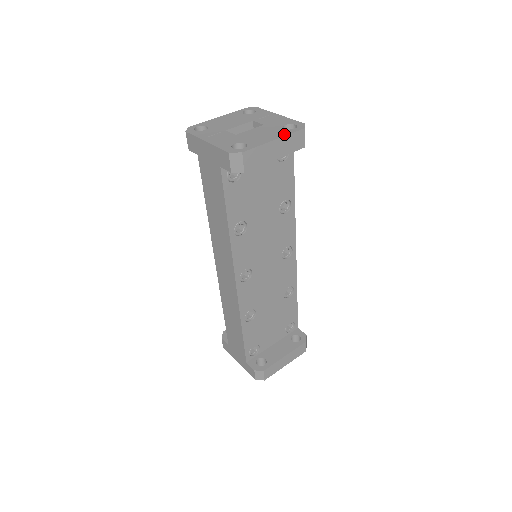
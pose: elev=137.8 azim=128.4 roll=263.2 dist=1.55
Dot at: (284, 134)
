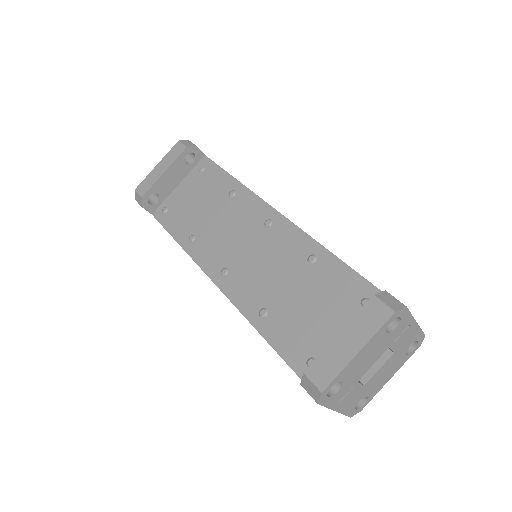
Dot at: (401, 366)
